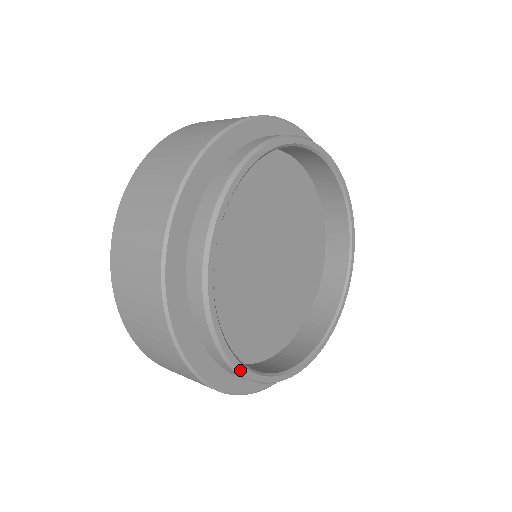
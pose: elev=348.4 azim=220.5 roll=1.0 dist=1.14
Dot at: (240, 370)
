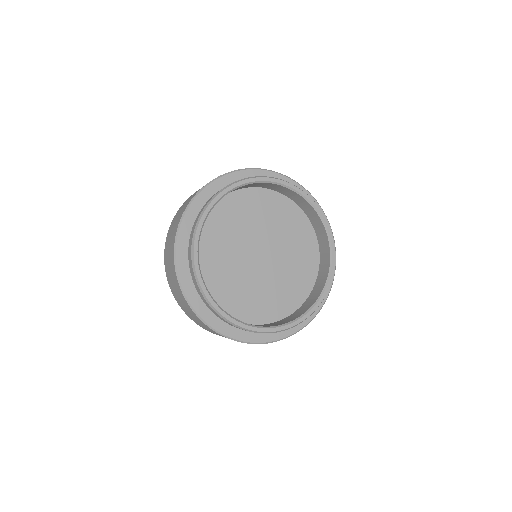
Dot at: (201, 286)
